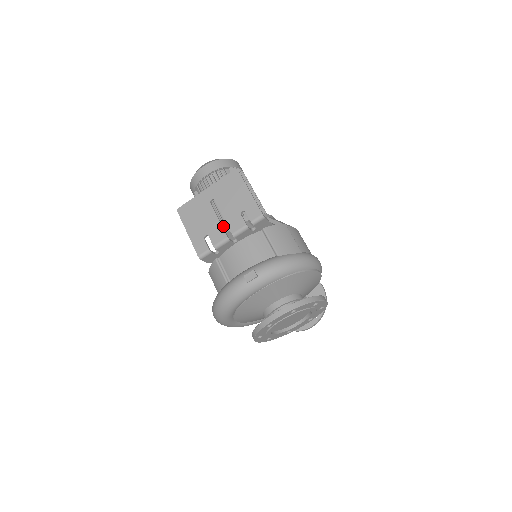
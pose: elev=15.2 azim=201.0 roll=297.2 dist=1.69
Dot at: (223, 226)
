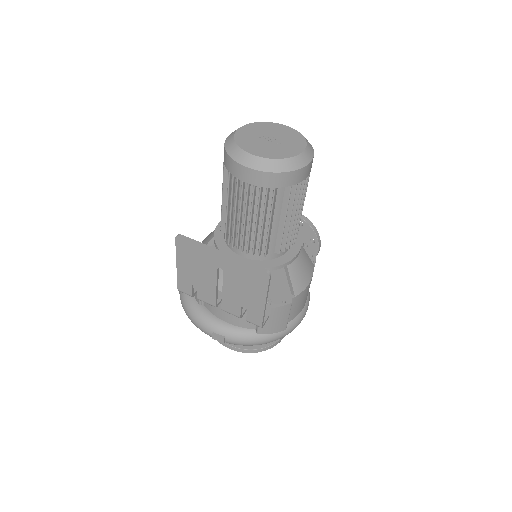
Dot at: occluded
